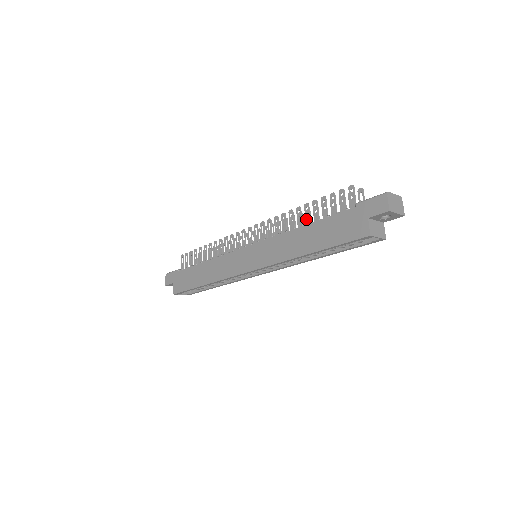
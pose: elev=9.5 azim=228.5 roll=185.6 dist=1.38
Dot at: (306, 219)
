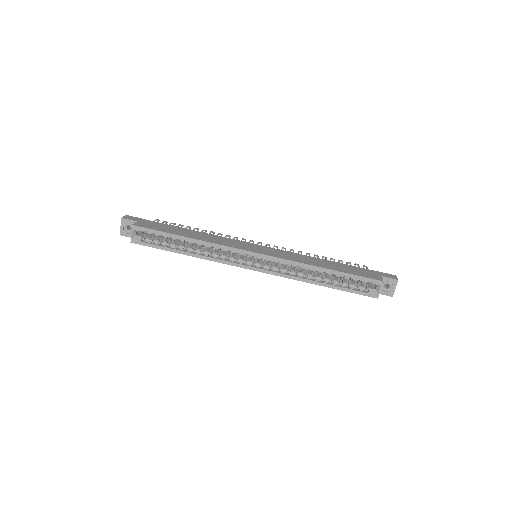
Dot at: occluded
